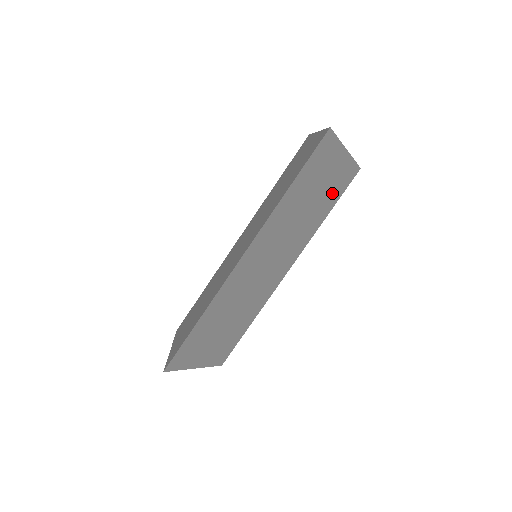
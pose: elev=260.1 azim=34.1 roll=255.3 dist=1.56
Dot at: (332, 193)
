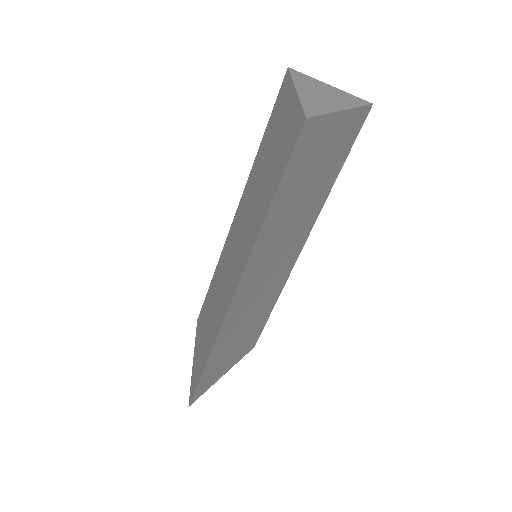
Dot at: (336, 158)
